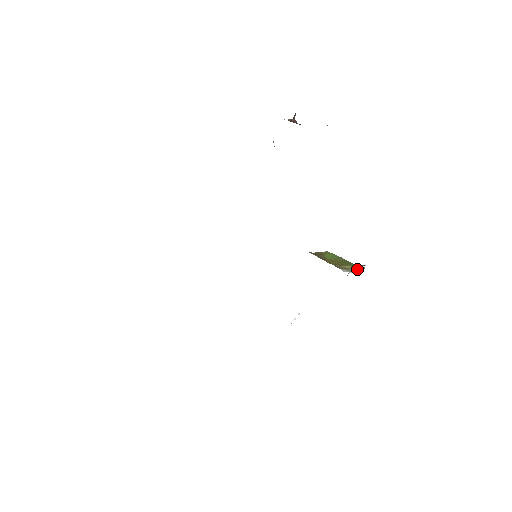
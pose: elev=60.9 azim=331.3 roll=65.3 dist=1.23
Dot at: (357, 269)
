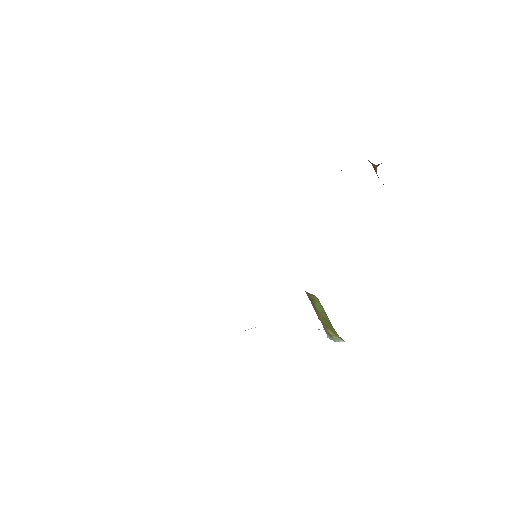
Dot at: (337, 340)
